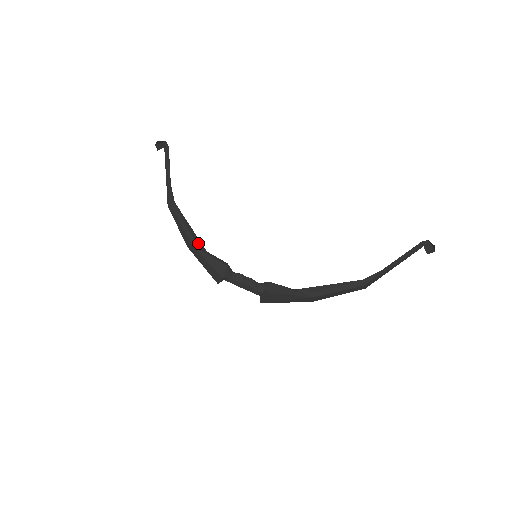
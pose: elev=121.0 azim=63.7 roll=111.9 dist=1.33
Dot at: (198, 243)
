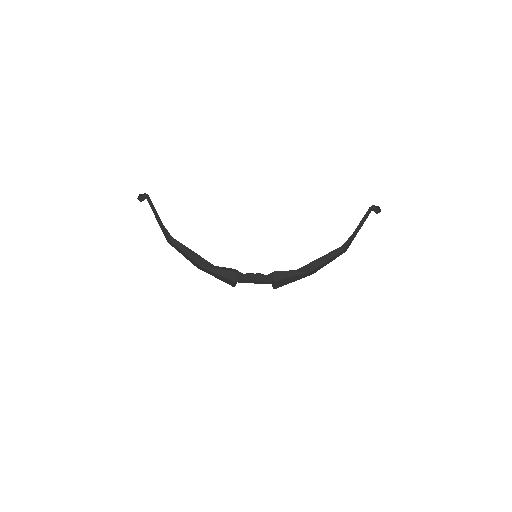
Dot at: (204, 262)
